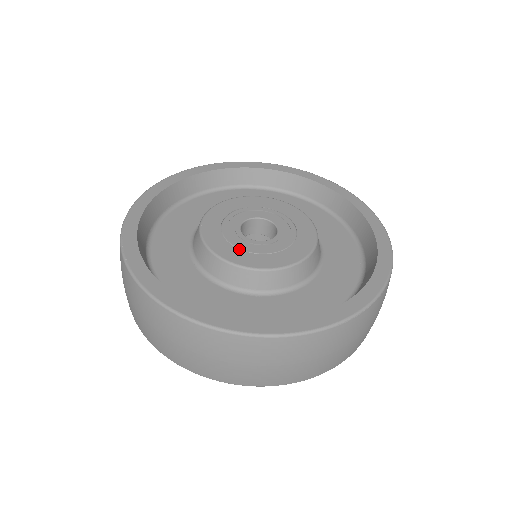
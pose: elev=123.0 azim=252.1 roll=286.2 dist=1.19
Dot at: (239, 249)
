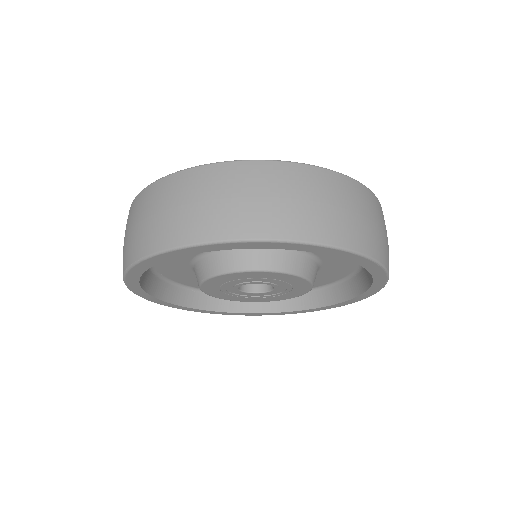
Dot at: occluded
